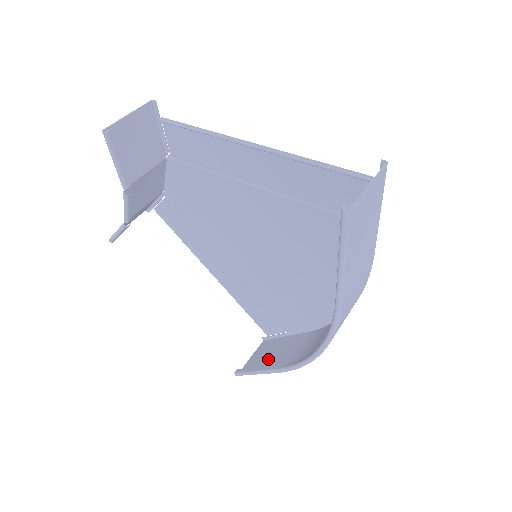
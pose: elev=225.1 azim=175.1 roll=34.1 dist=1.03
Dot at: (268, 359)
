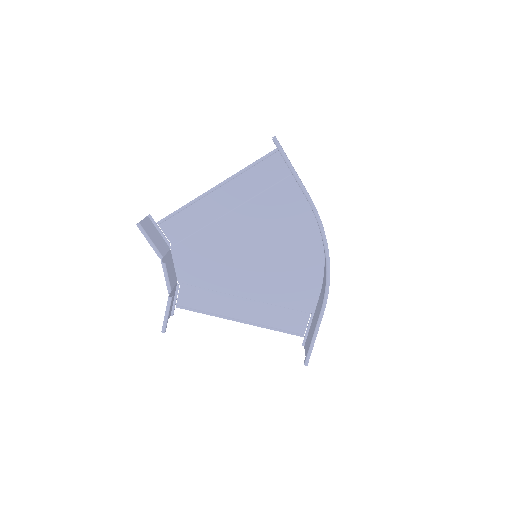
Dot at: occluded
